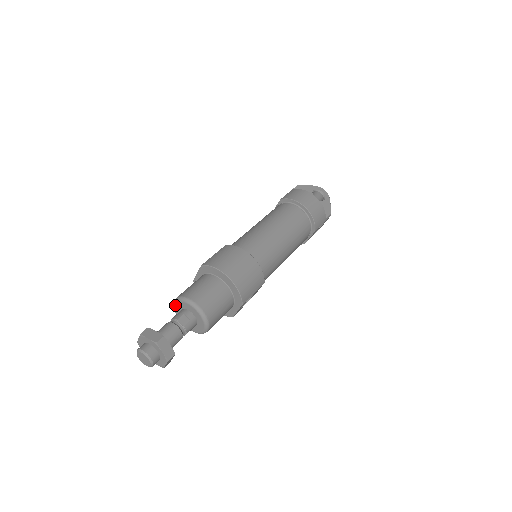
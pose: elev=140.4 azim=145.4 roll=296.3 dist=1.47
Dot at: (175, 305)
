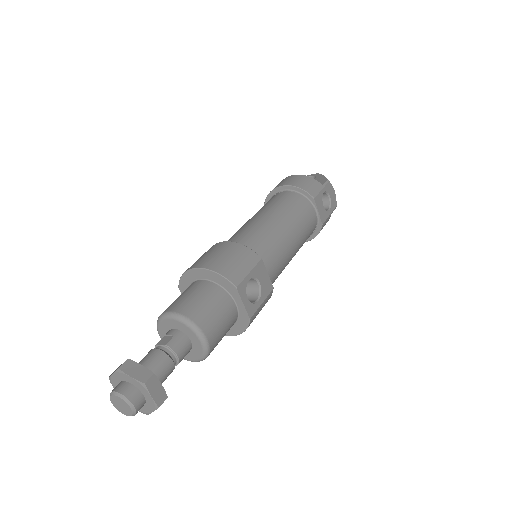
Dot at: occluded
